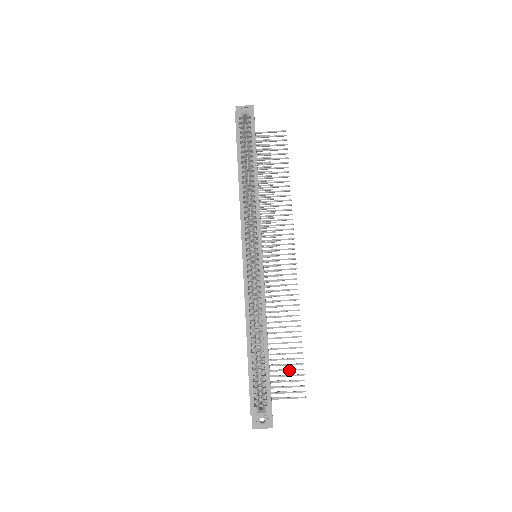
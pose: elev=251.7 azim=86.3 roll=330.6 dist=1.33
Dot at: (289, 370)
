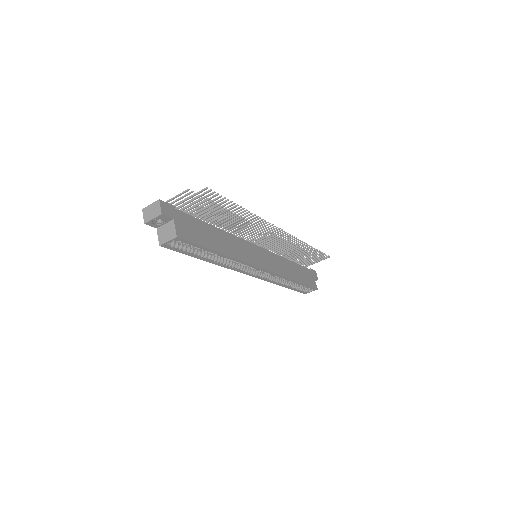
Dot at: (313, 257)
